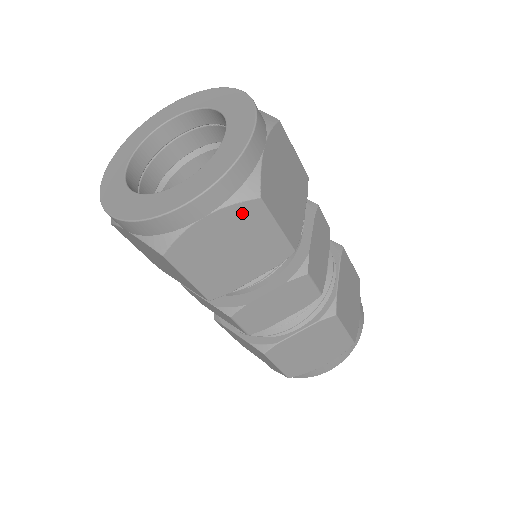
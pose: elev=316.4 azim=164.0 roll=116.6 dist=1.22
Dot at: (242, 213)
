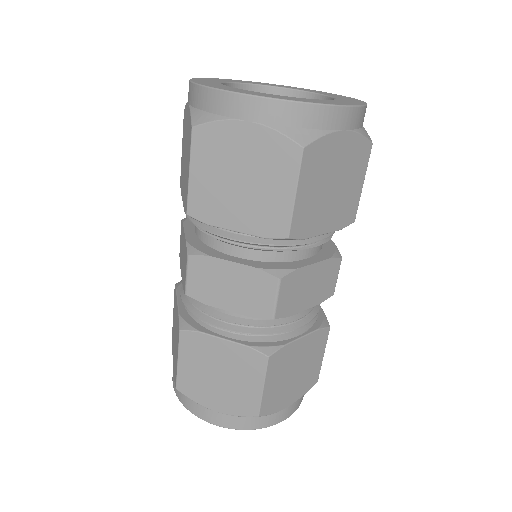
Dot at: (279, 148)
